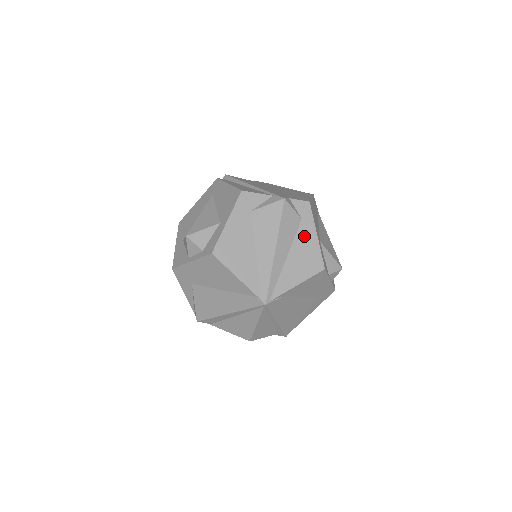
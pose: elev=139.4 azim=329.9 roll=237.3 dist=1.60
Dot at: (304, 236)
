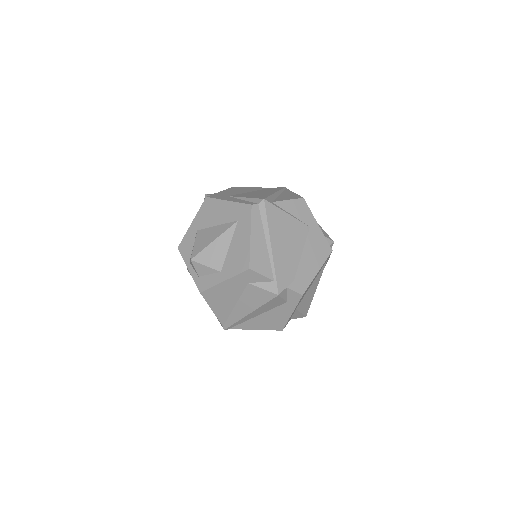
Dot at: (281, 311)
